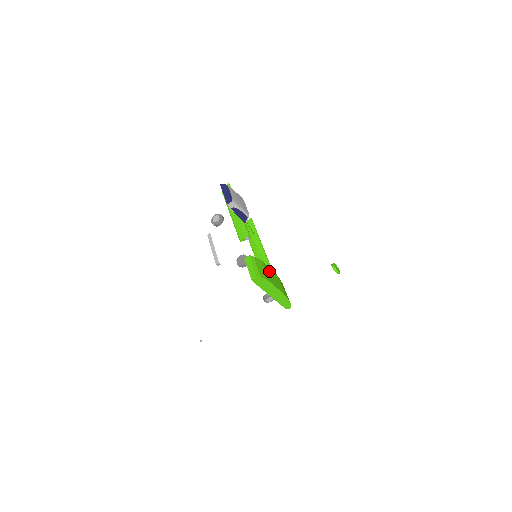
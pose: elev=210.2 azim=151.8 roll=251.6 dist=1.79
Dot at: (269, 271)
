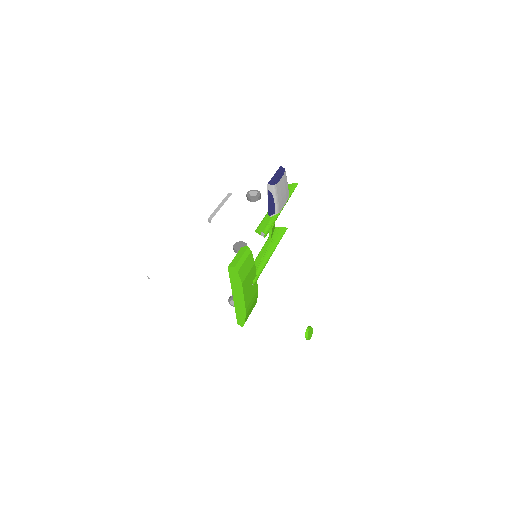
Dot at: (253, 277)
